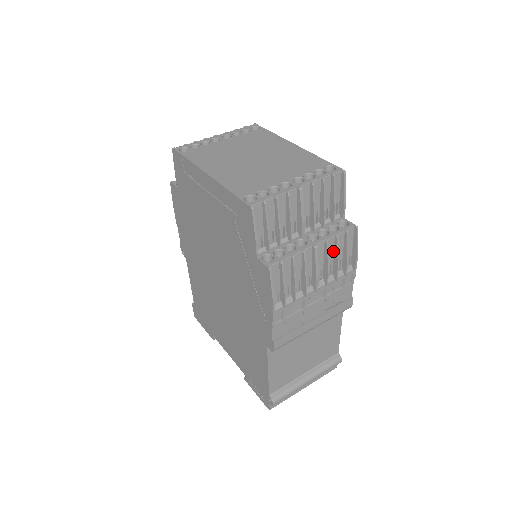
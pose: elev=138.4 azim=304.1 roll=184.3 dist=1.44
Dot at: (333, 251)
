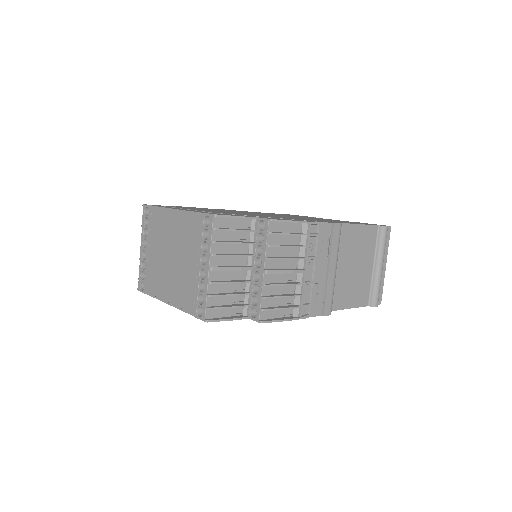
Dot at: (279, 247)
